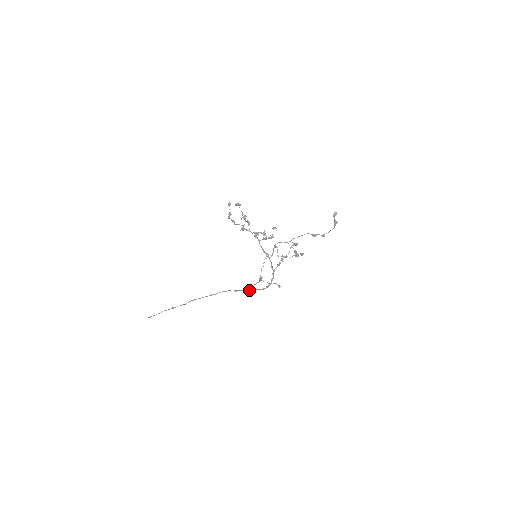
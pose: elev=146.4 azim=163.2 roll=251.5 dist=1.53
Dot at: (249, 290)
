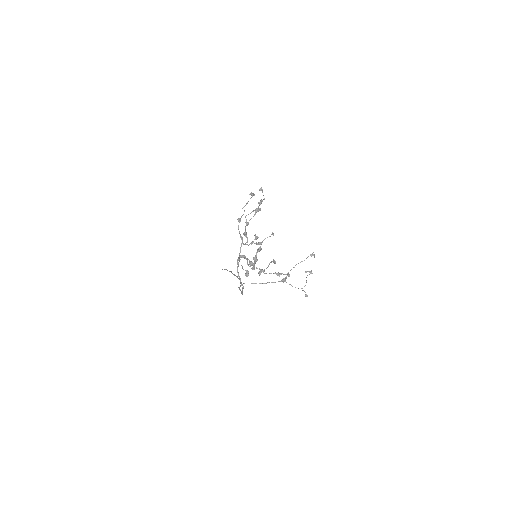
Dot at: (239, 288)
